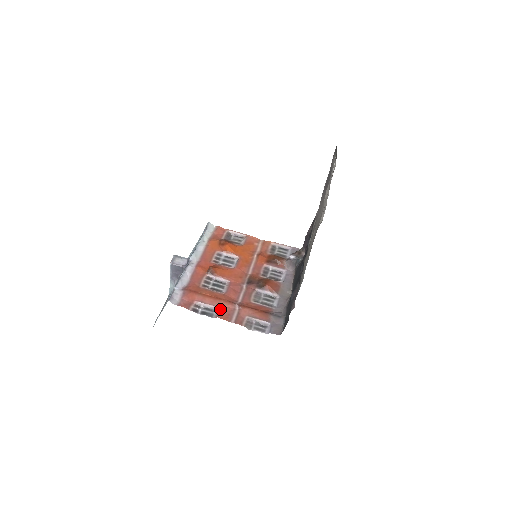
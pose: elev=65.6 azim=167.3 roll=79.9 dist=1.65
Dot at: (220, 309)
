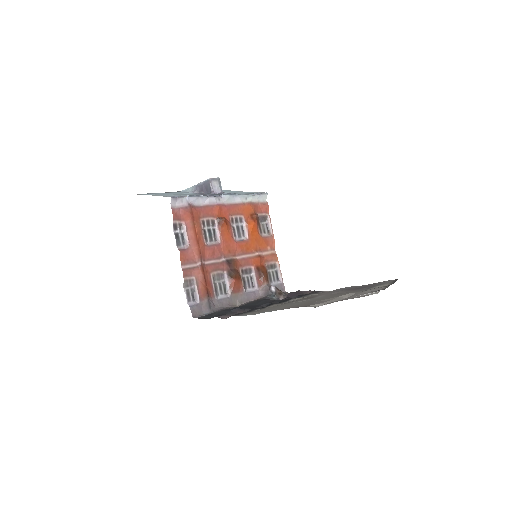
Dot at: (189, 249)
